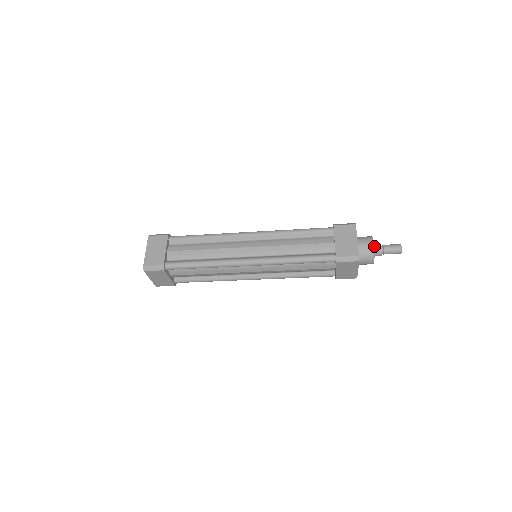
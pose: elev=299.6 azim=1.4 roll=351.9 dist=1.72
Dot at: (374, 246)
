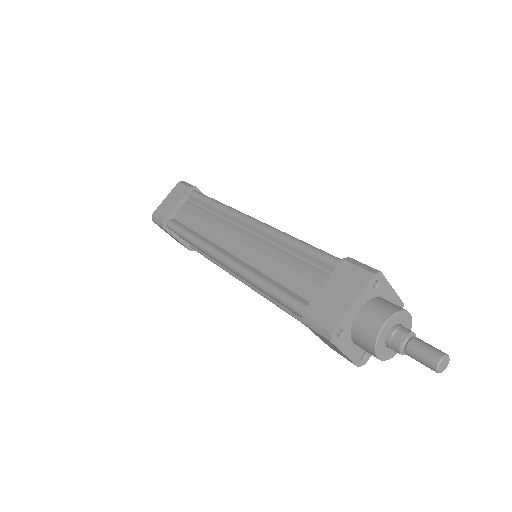
Dot at: (392, 330)
